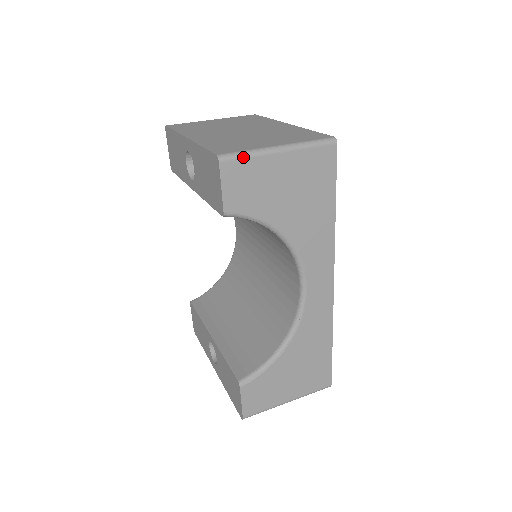
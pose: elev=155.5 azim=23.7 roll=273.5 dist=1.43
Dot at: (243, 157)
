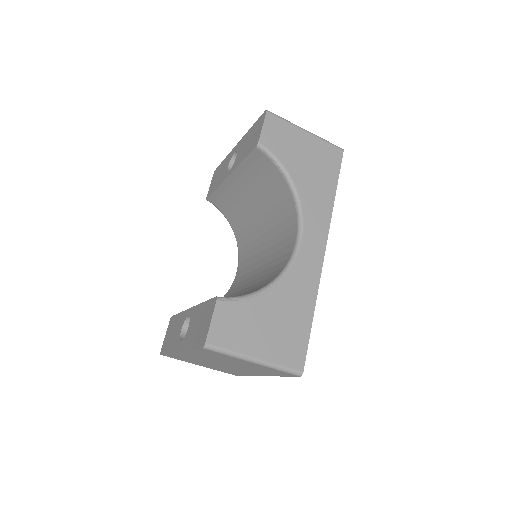
Dot at: (282, 119)
